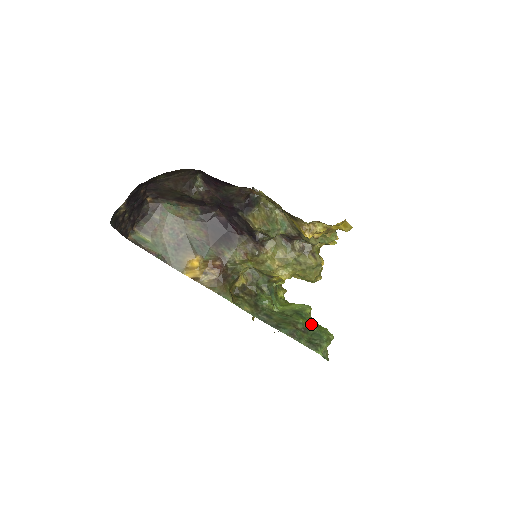
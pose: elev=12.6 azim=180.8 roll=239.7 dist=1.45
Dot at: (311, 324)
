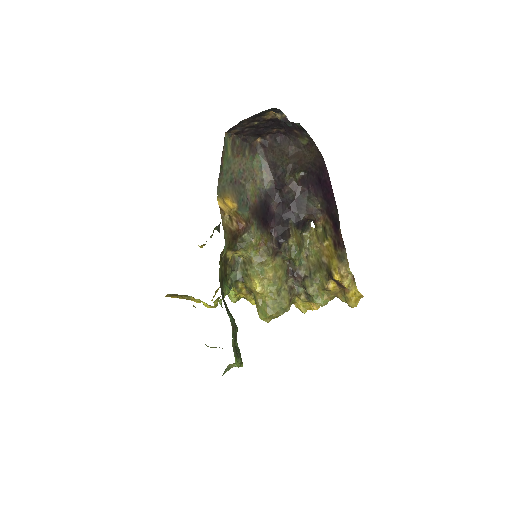
Dot at: occluded
